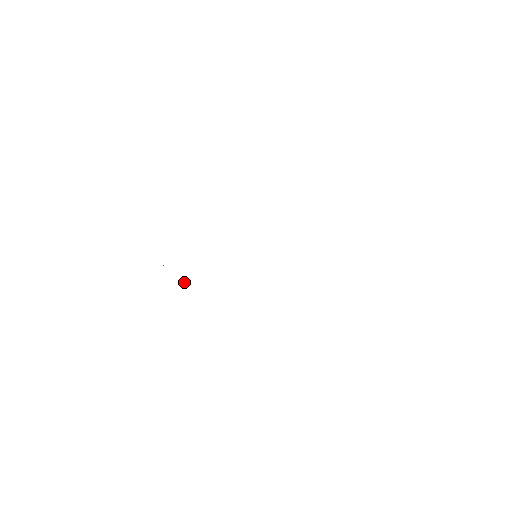
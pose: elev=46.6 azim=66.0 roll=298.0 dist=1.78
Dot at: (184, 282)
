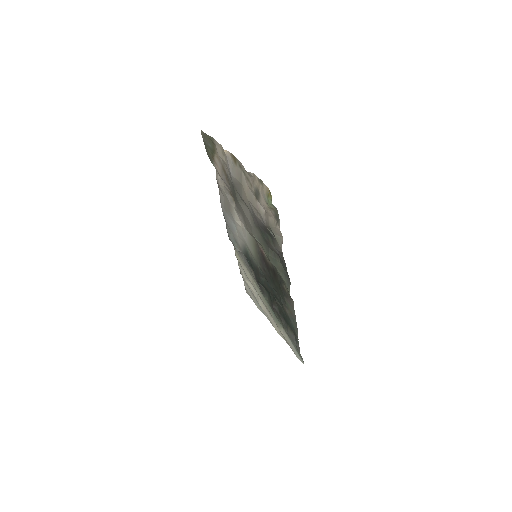
Dot at: (270, 231)
